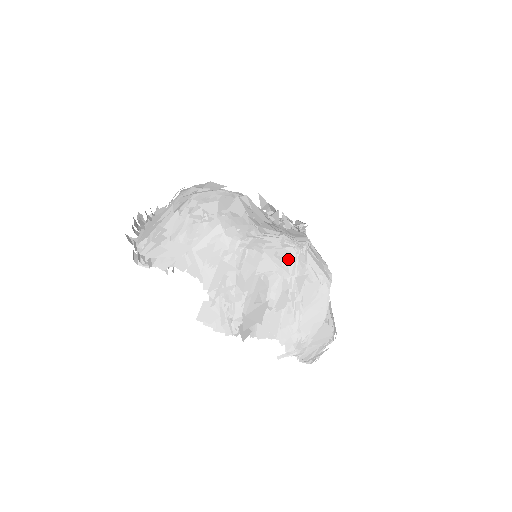
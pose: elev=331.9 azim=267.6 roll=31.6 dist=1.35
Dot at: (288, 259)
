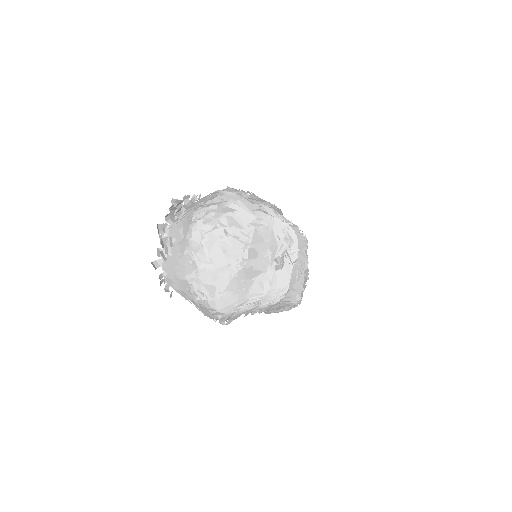
Dot at: (266, 306)
